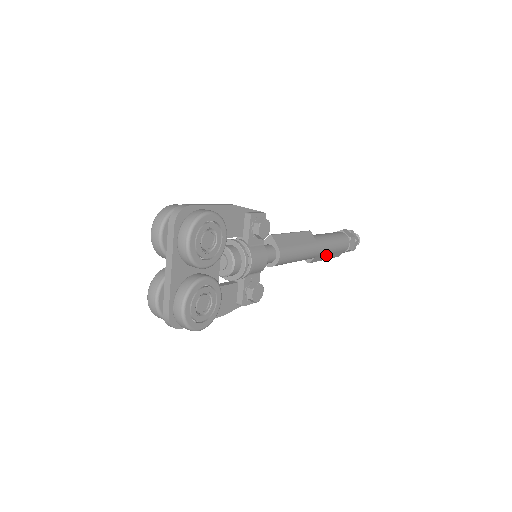
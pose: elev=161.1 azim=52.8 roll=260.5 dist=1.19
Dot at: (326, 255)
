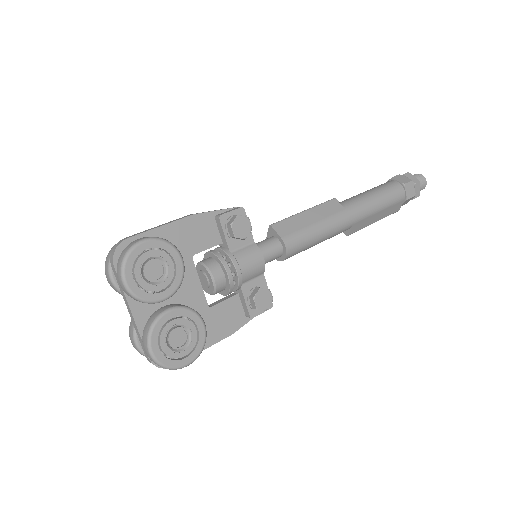
Dot at: (371, 218)
